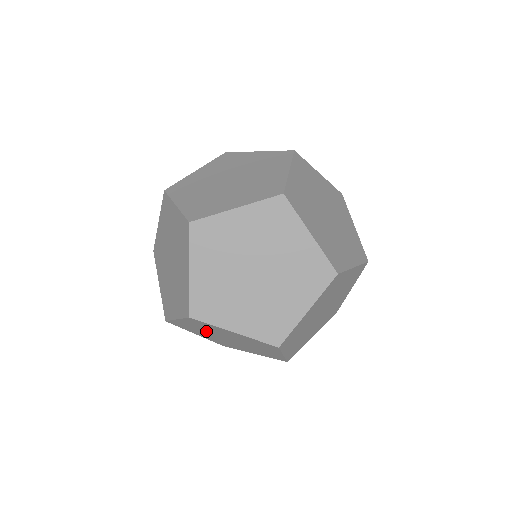
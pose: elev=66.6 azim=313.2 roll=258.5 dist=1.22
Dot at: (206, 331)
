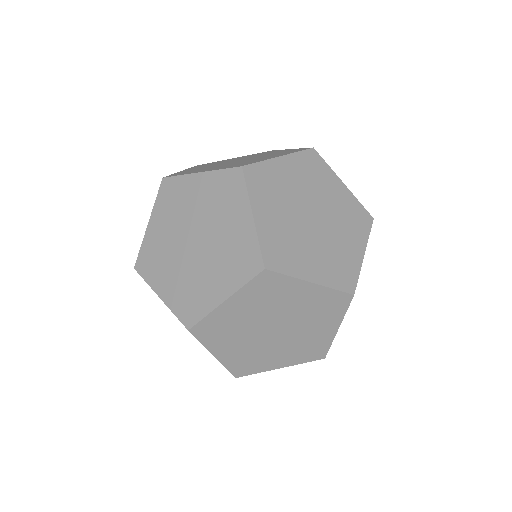
Dot at: occluded
